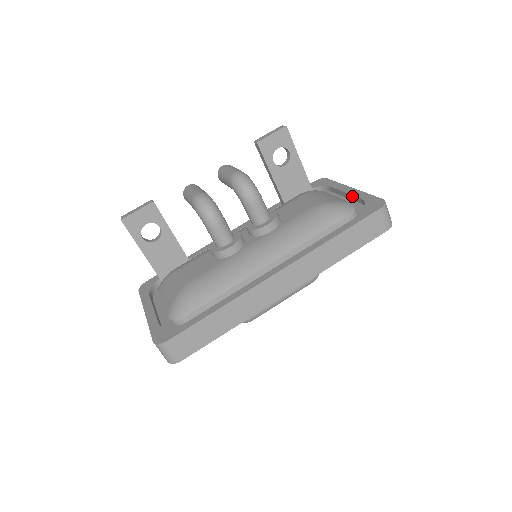
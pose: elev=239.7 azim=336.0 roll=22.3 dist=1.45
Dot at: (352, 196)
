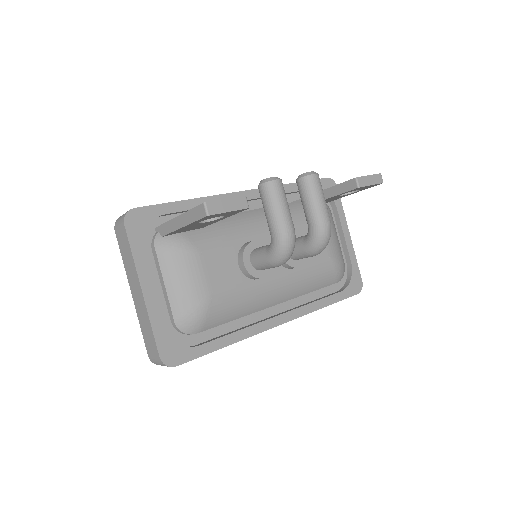
Dot at: (346, 248)
